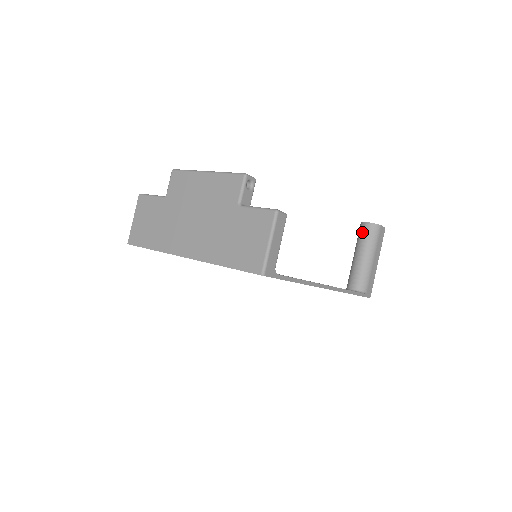
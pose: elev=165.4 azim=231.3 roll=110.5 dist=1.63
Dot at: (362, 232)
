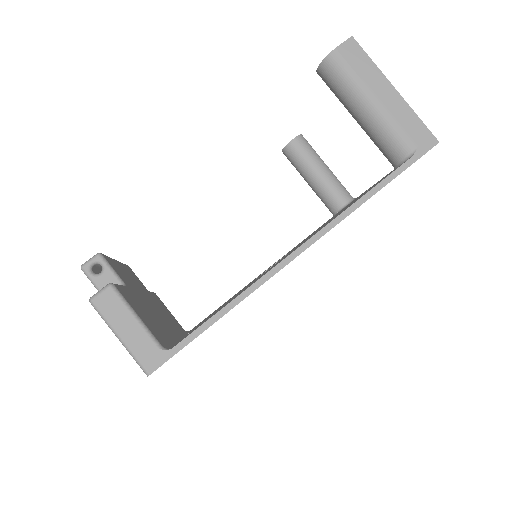
Dot at: occluded
